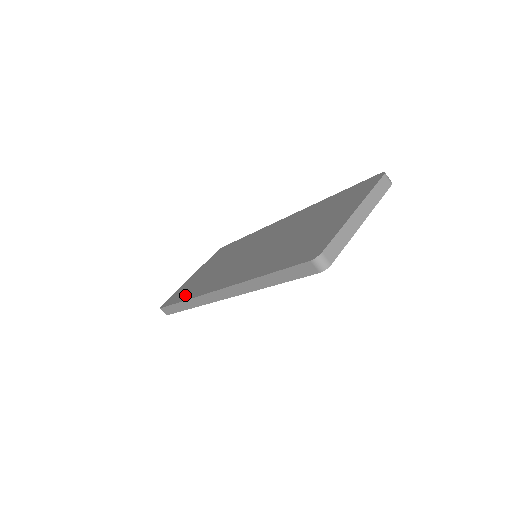
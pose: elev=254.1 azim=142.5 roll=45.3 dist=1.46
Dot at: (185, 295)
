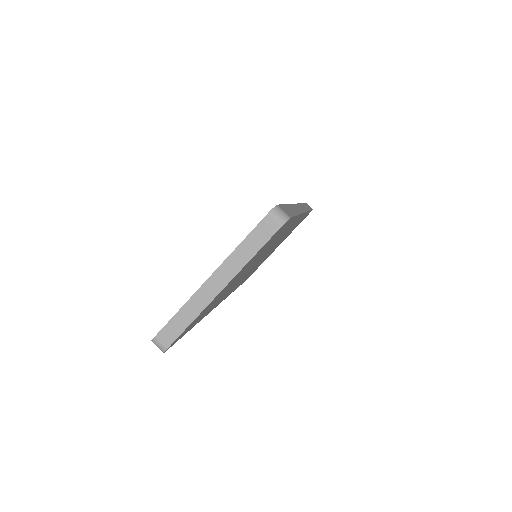
Dot at: occluded
